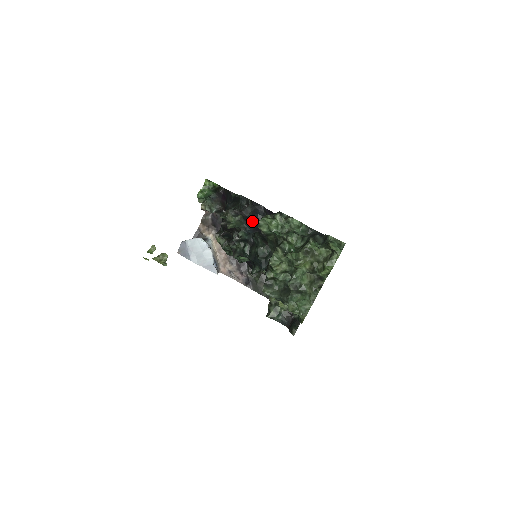
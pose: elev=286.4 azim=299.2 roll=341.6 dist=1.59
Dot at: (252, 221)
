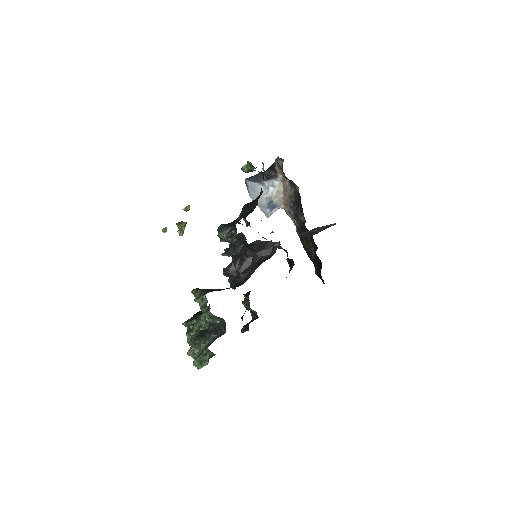
Dot at: (243, 244)
